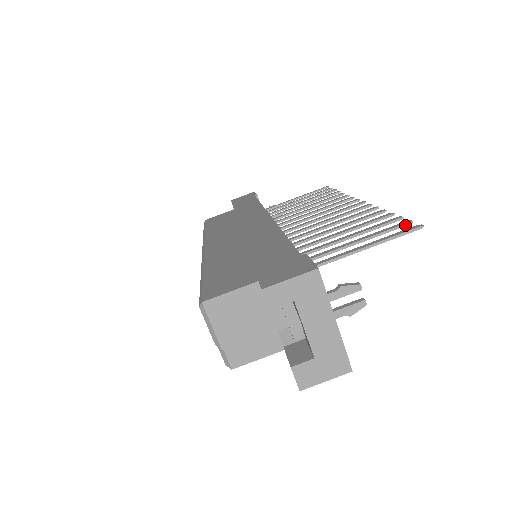
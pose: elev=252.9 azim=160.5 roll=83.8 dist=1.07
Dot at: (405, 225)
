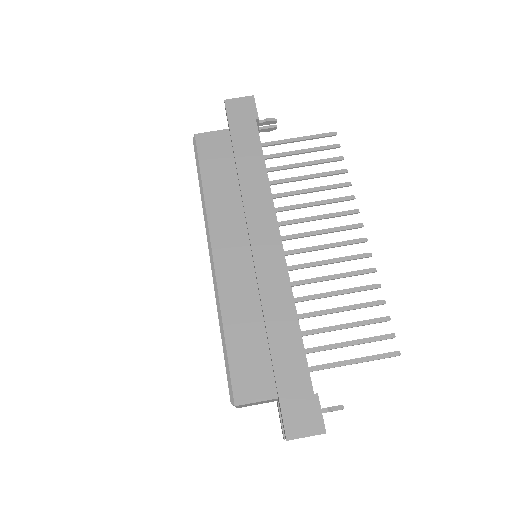
Dot at: occluded
